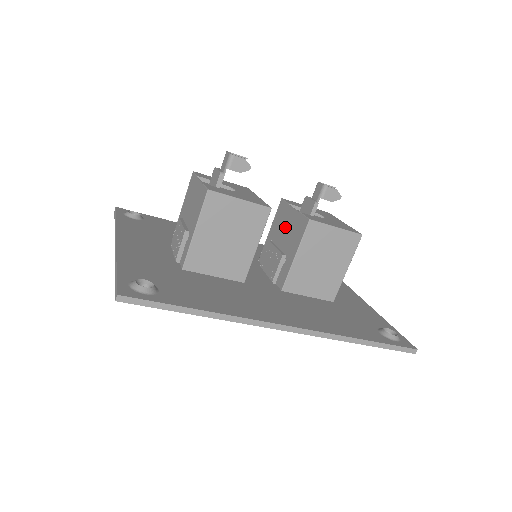
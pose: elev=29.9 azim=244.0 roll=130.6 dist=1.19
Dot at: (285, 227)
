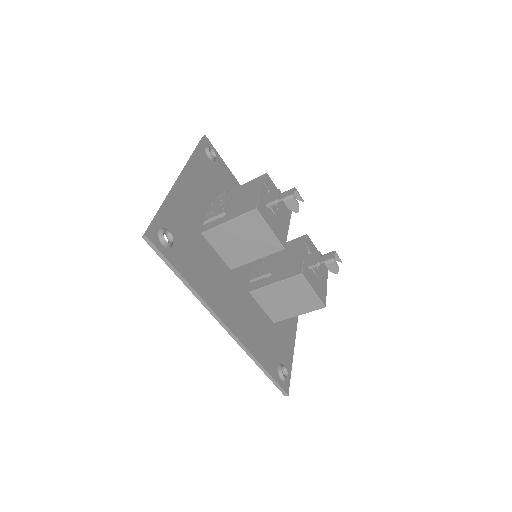
Dot at: (289, 256)
